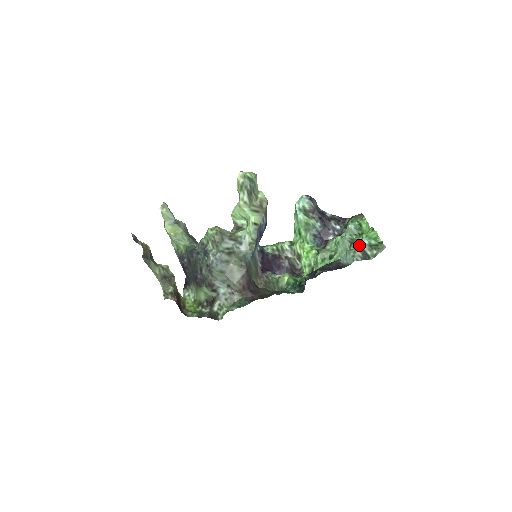
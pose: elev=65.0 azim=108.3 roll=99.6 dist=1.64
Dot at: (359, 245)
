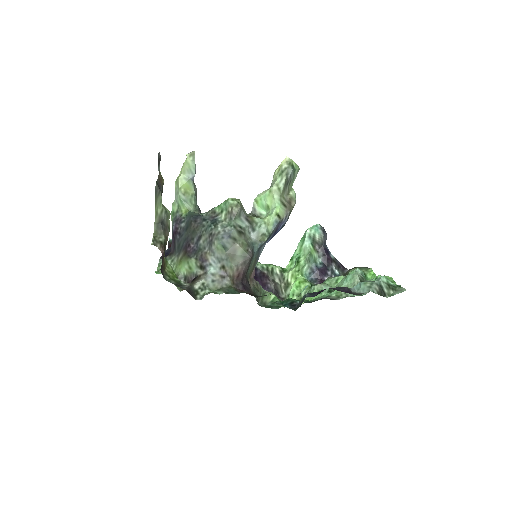
Dot at: (377, 280)
